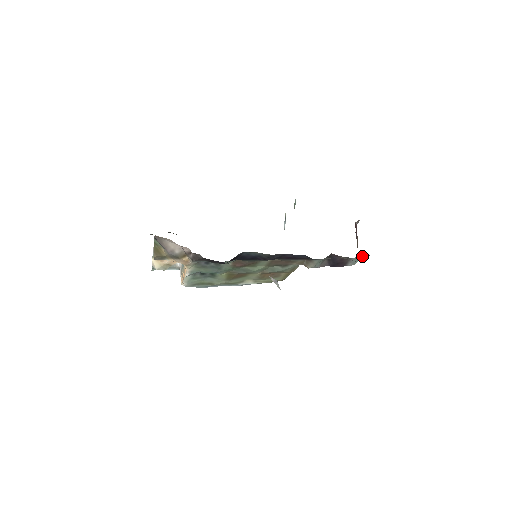
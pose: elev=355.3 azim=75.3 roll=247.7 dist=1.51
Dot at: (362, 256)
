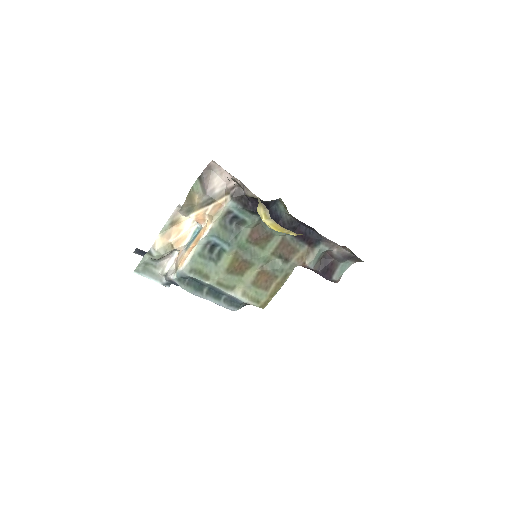
Dot at: (348, 263)
